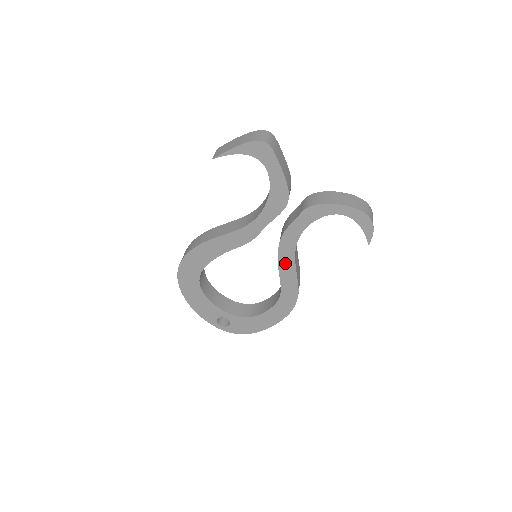
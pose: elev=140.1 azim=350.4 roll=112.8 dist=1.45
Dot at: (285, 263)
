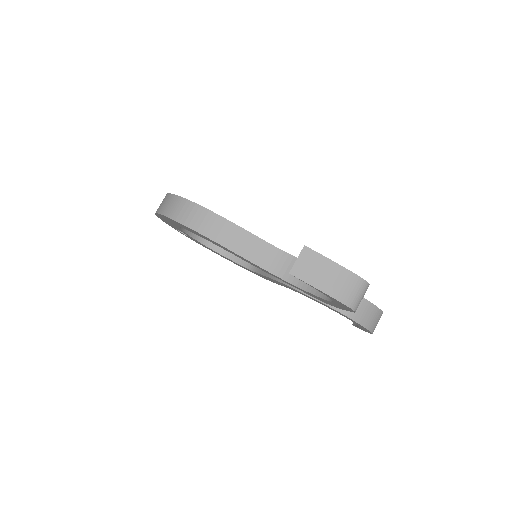
Dot at: (277, 282)
